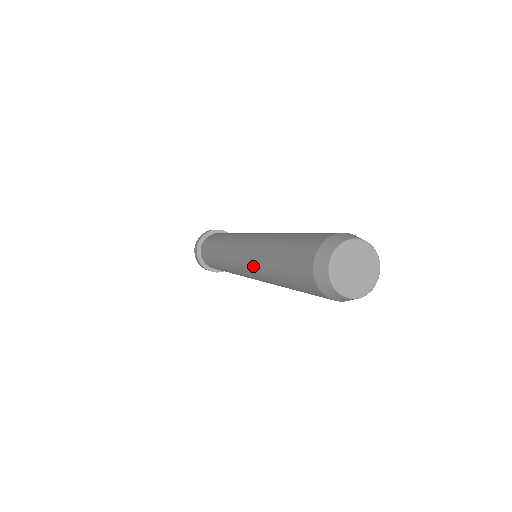
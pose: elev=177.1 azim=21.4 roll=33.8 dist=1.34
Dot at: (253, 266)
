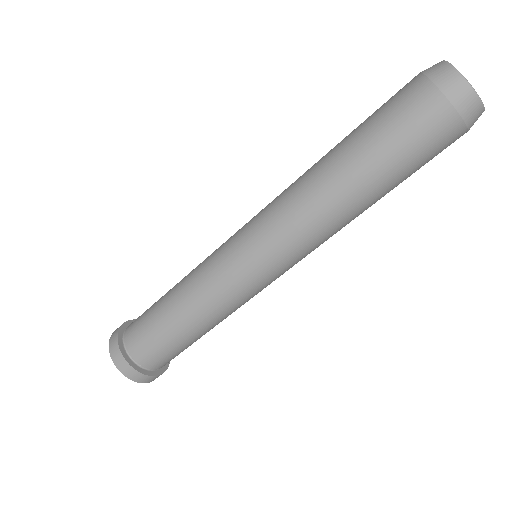
Dot at: (291, 207)
